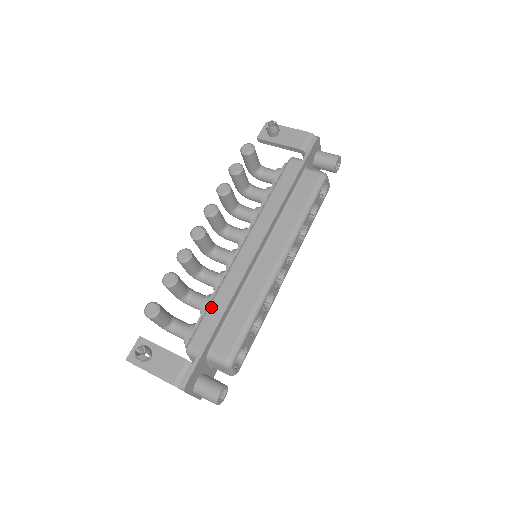
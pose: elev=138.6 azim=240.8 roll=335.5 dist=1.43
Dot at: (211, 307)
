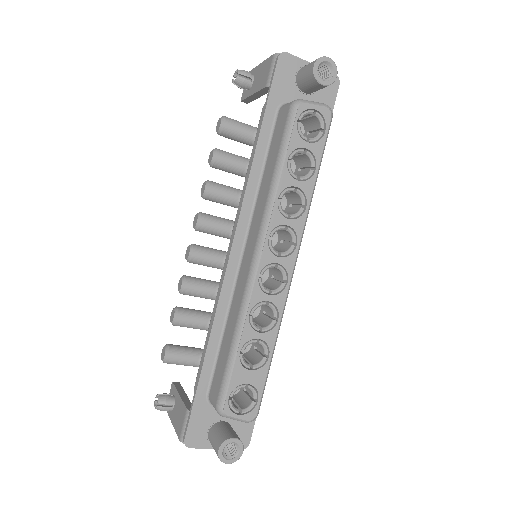
Dot at: (206, 340)
